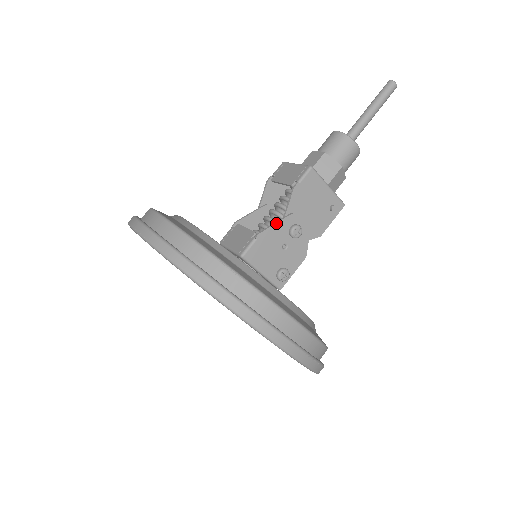
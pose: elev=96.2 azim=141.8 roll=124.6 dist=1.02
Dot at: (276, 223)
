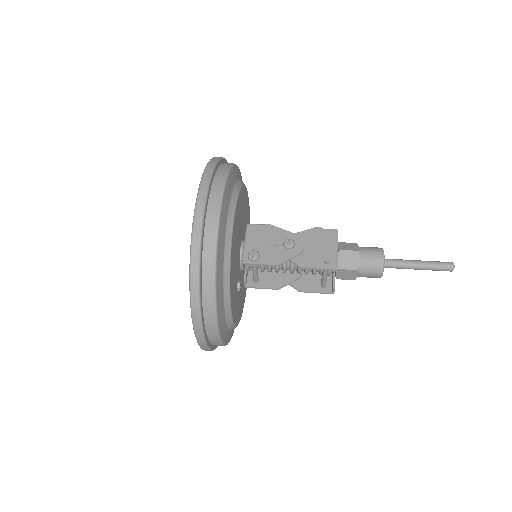
Dot at: occluded
